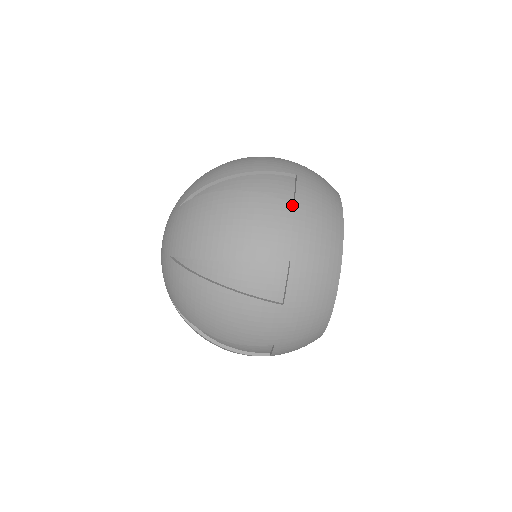
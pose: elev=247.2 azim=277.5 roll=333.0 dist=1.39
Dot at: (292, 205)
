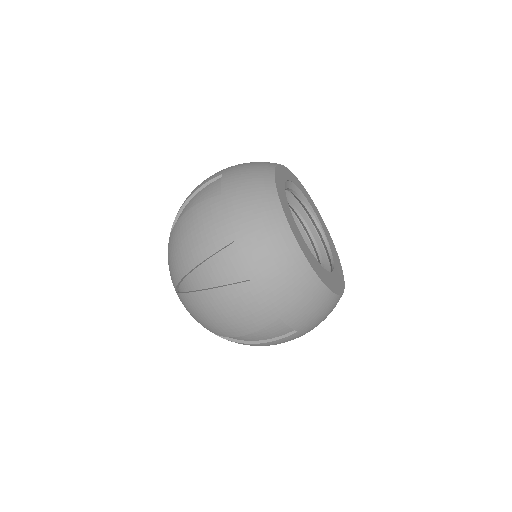
Dot at: (249, 283)
